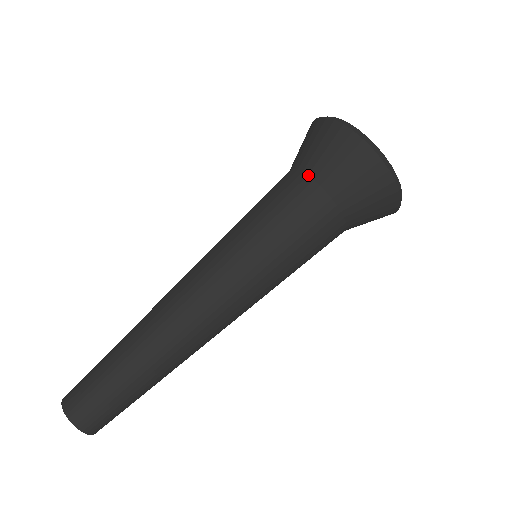
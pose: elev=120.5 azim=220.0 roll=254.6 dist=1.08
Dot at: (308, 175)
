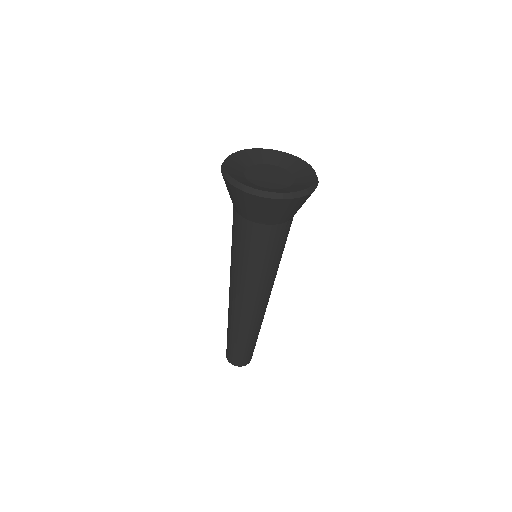
Dot at: (247, 220)
